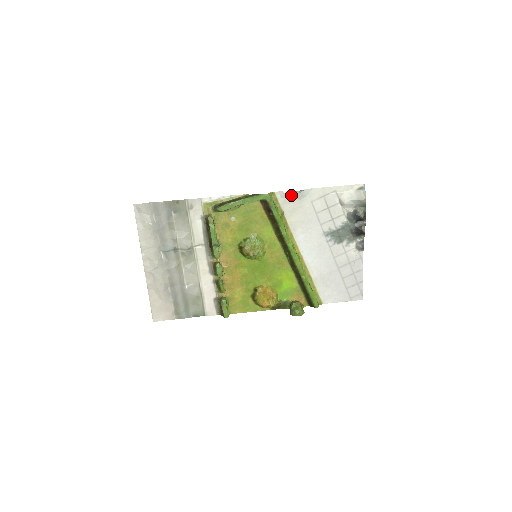
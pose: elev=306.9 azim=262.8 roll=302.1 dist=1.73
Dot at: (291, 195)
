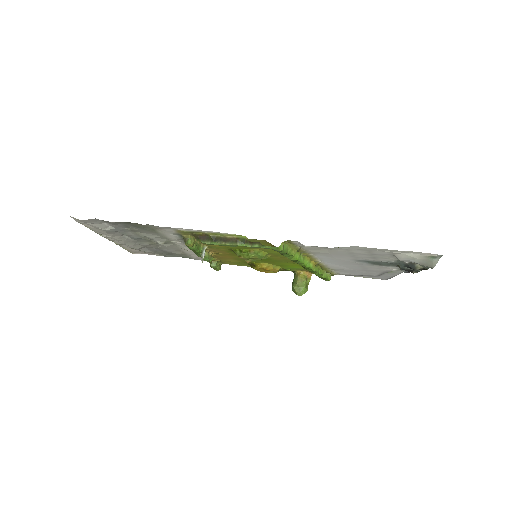
Dot at: (316, 246)
